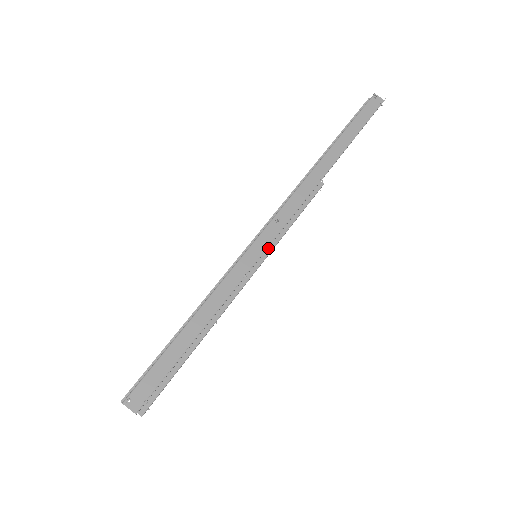
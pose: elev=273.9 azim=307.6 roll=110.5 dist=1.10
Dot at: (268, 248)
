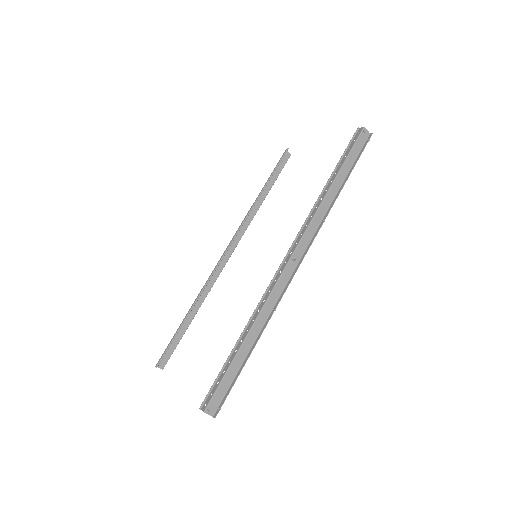
Dot at: (247, 221)
